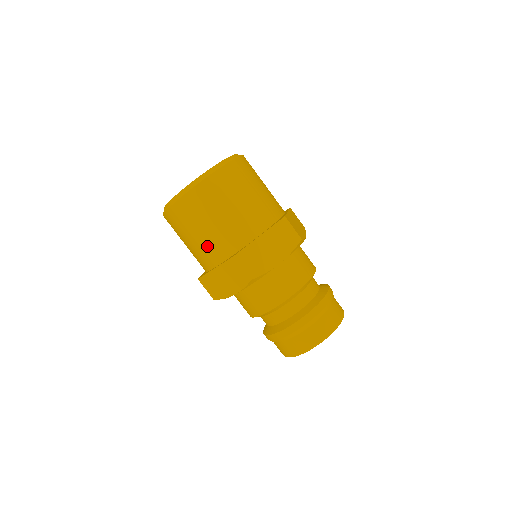
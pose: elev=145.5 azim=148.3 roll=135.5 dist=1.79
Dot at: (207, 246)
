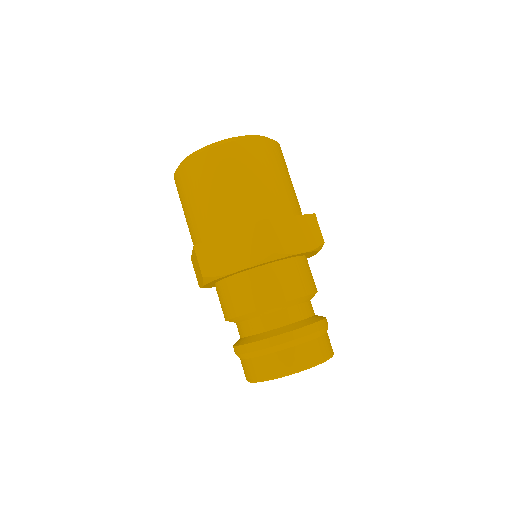
Dot at: (190, 227)
